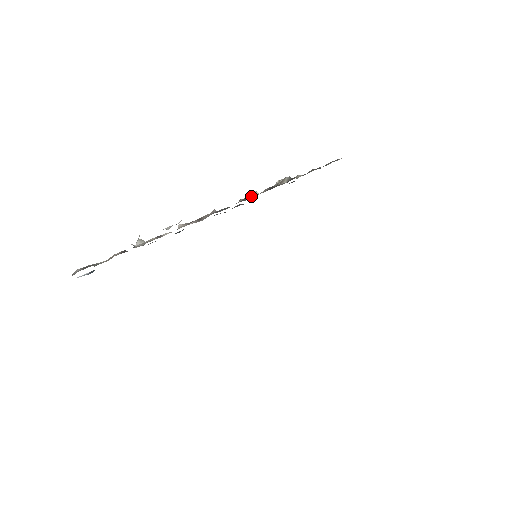
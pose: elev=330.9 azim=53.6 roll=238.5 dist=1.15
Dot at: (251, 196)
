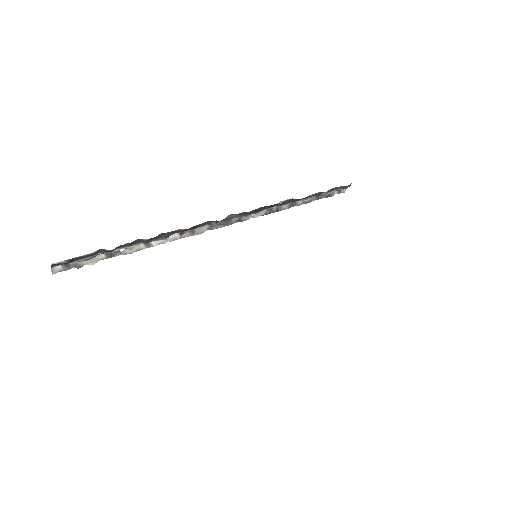
Dot at: (248, 215)
